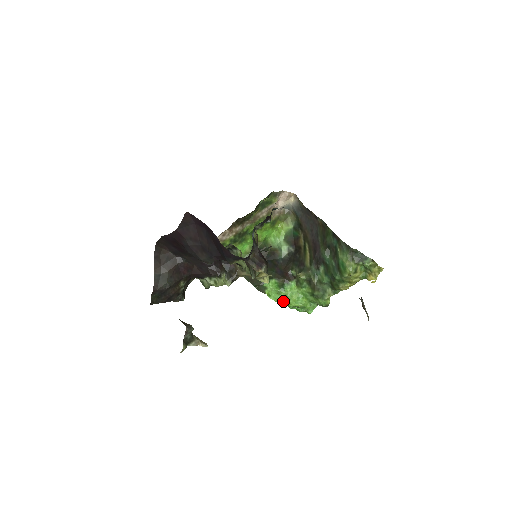
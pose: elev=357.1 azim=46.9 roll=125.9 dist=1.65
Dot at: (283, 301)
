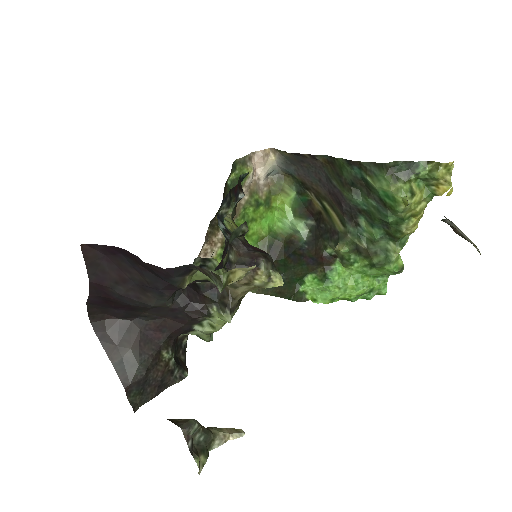
Dot at: (337, 297)
